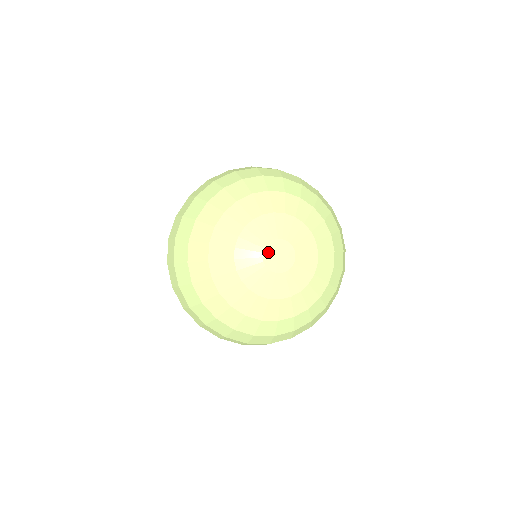
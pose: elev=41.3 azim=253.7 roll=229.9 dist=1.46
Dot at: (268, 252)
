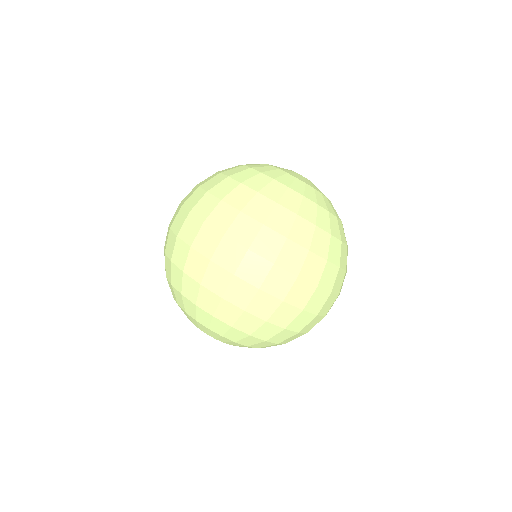
Dot at: occluded
